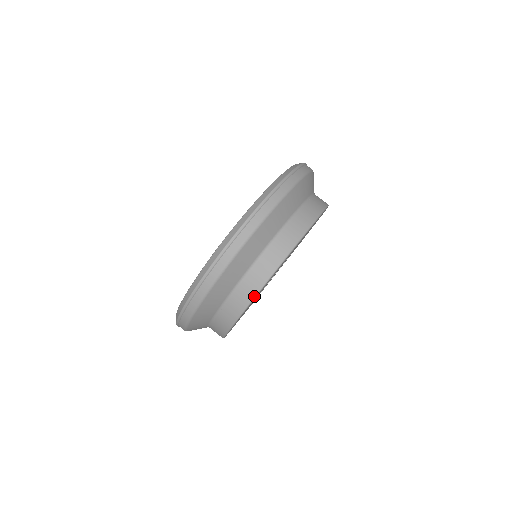
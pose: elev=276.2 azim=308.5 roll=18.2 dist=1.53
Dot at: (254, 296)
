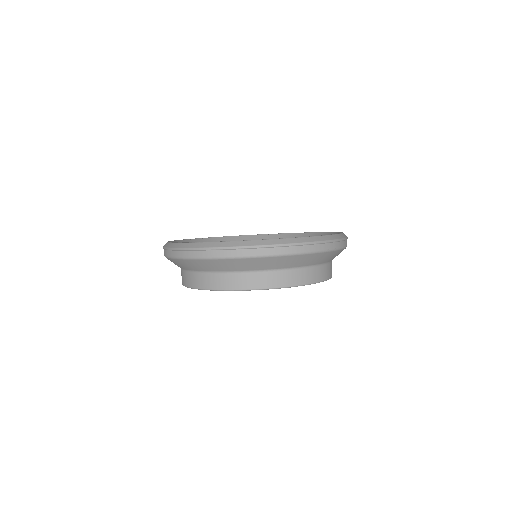
Dot at: (188, 286)
